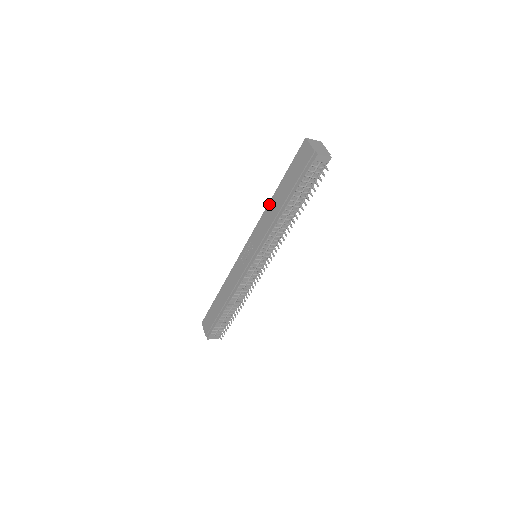
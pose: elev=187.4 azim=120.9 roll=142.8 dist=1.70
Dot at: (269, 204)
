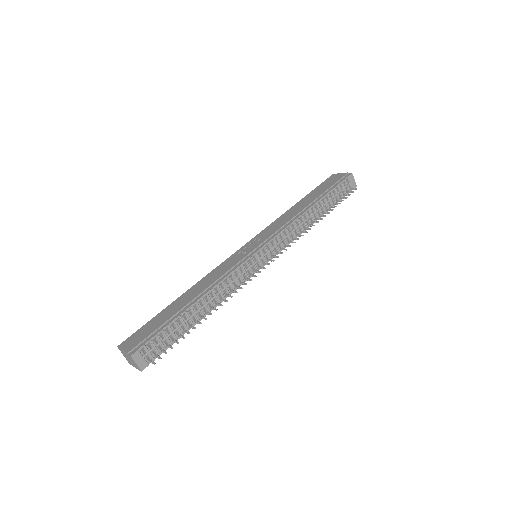
Dot at: (287, 211)
